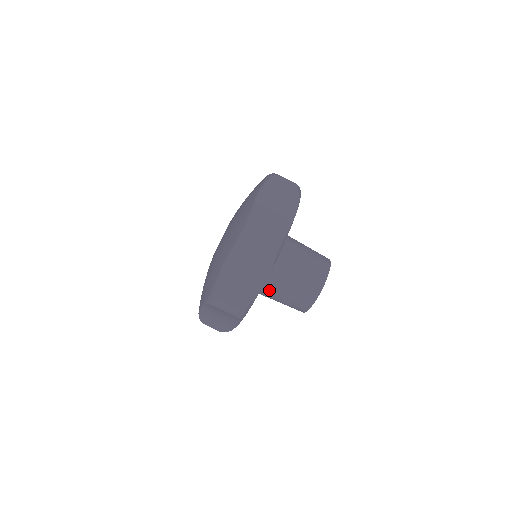
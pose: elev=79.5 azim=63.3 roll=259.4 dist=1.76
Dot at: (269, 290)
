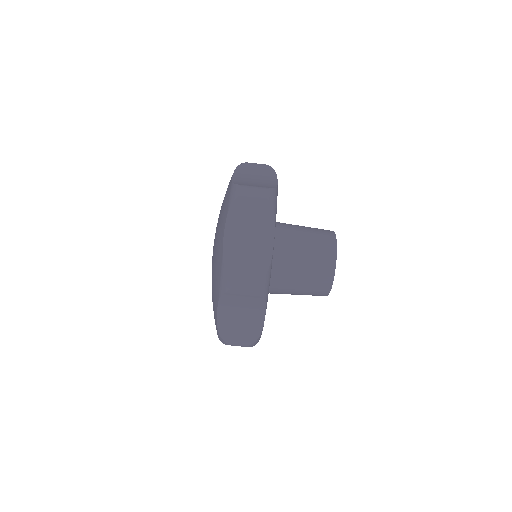
Dot at: (283, 275)
